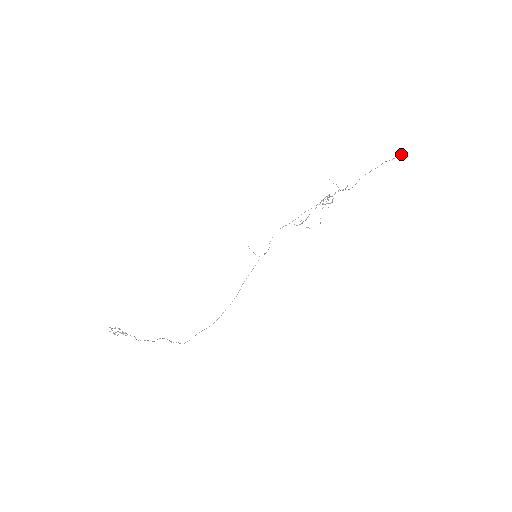
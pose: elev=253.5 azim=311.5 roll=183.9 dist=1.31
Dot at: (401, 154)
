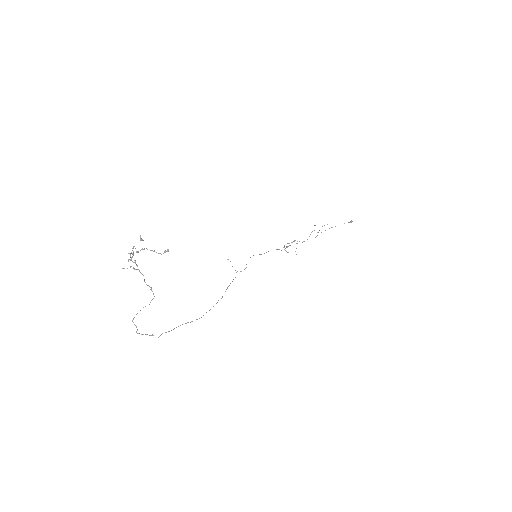
Dot at: (351, 221)
